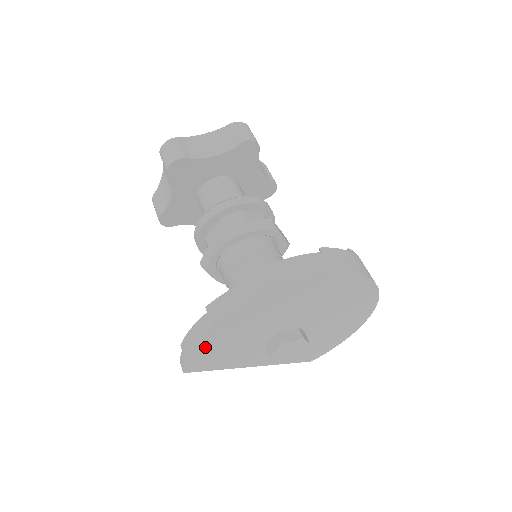
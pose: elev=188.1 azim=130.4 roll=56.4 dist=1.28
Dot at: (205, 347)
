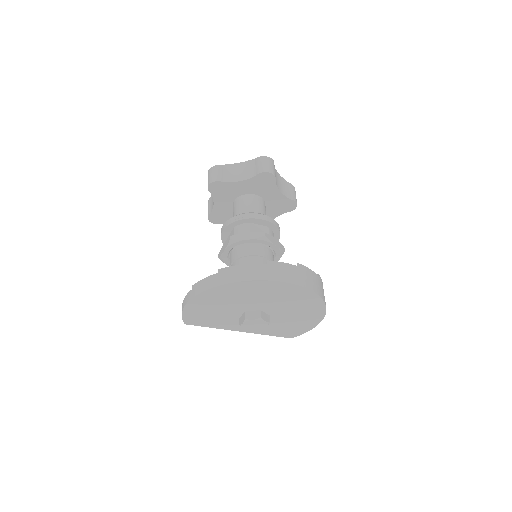
Dot at: (193, 310)
